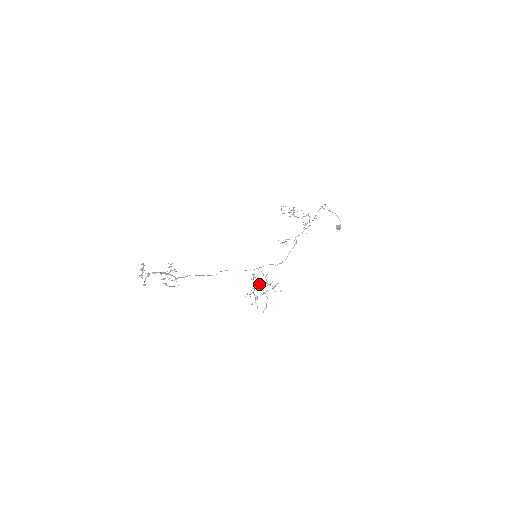
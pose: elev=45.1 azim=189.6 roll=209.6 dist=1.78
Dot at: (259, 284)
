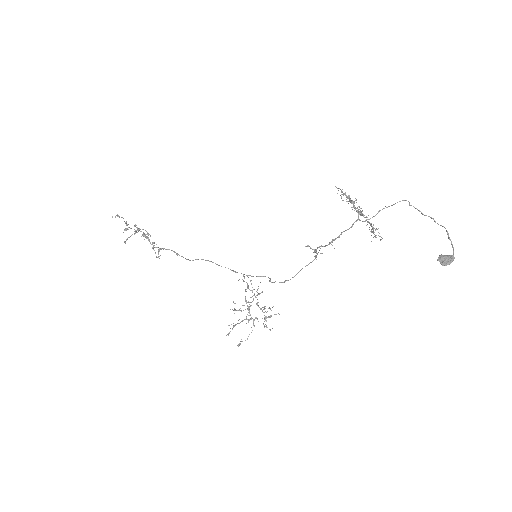
Dot at: occluded
